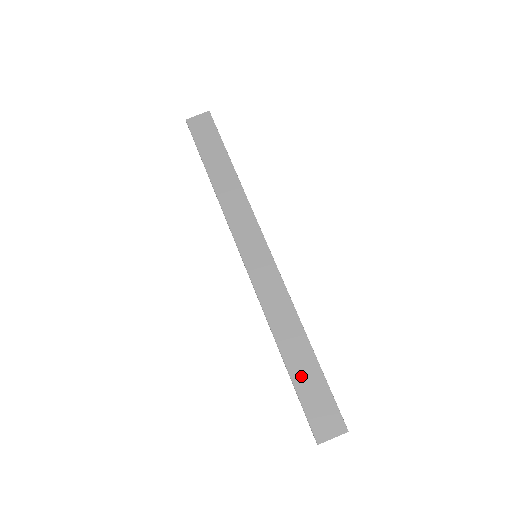
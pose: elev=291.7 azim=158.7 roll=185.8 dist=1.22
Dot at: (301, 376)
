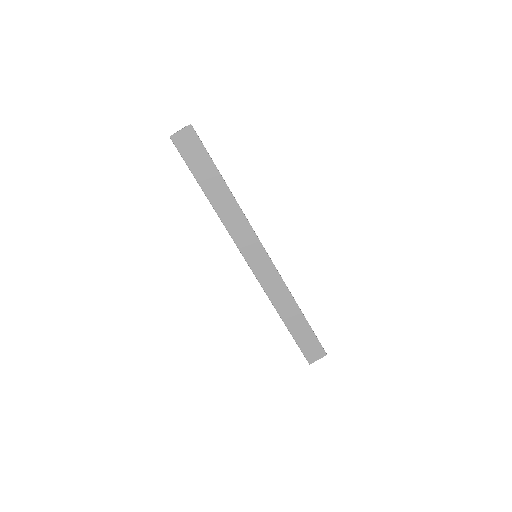
Dot at: (297, 332)
